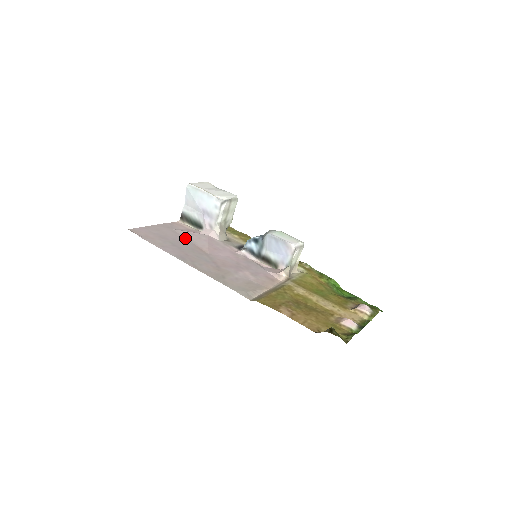
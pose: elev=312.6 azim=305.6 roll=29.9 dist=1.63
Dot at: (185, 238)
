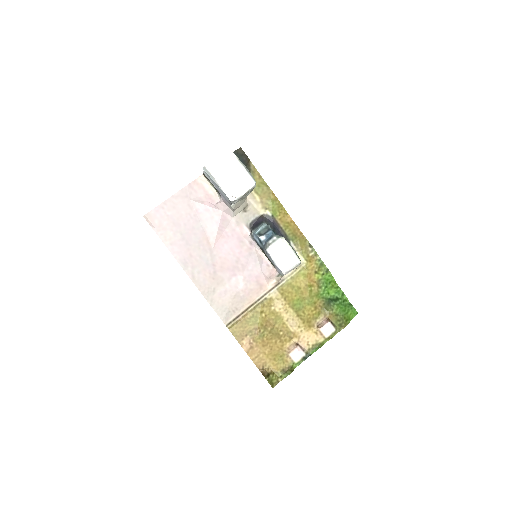
Dot at: (198, 219)
